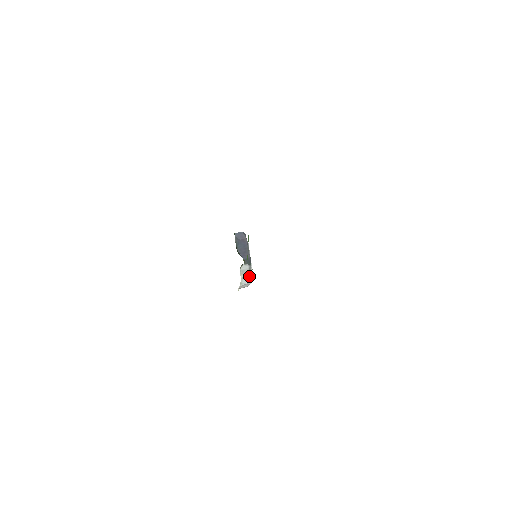
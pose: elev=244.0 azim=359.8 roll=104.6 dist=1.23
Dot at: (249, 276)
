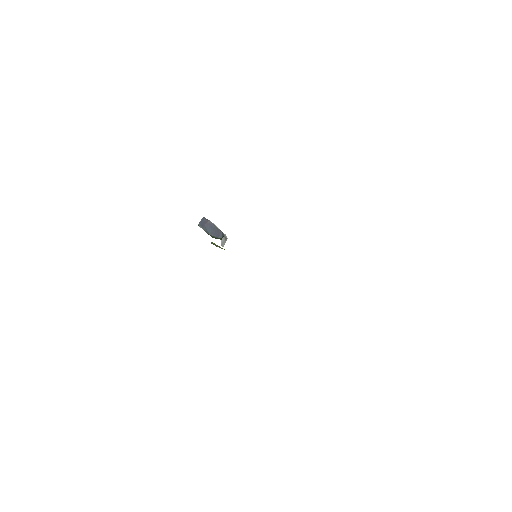
Dot at: (226, 240)
